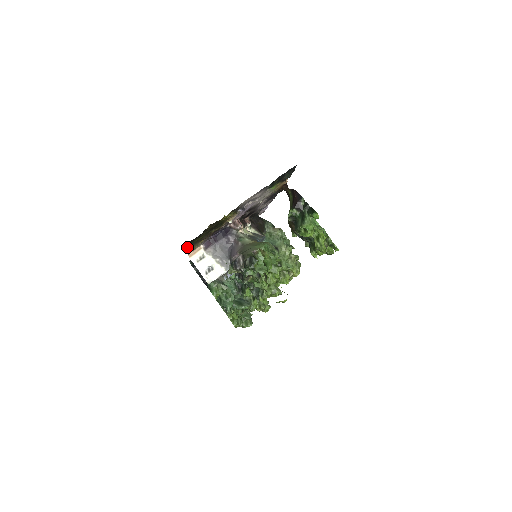
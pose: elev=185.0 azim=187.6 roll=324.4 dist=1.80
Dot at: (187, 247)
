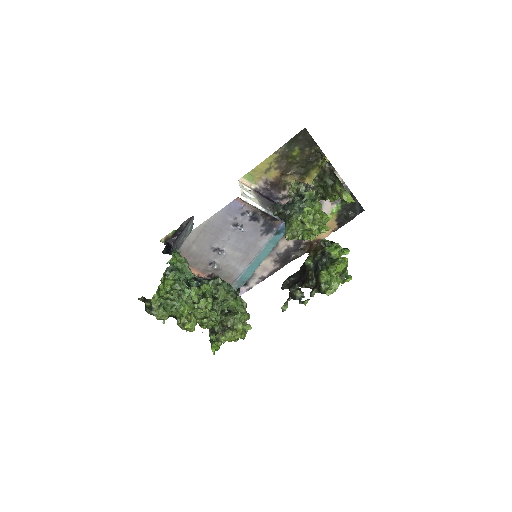
Dot at: (286, 145)
